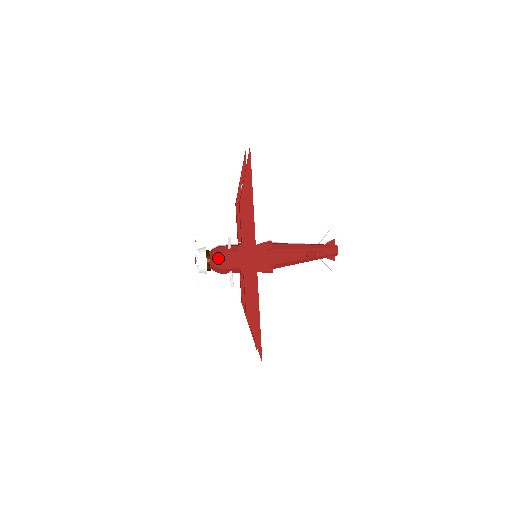
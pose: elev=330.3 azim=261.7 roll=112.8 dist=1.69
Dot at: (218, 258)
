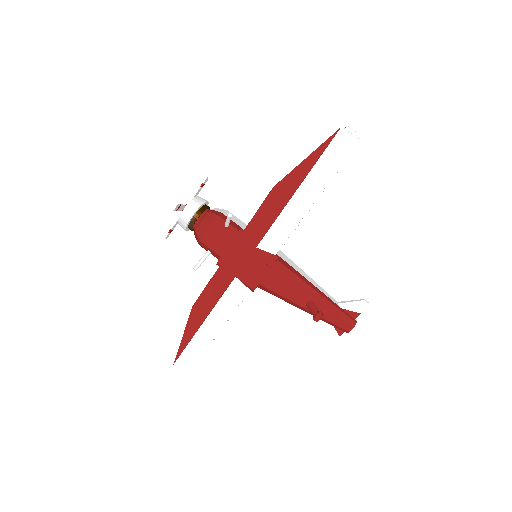
Dot at: (205, 226)
